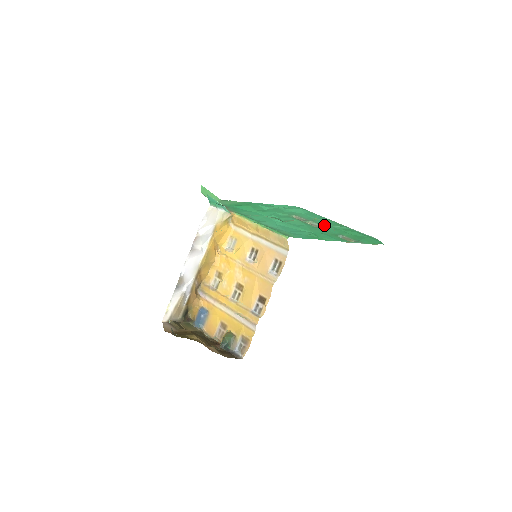
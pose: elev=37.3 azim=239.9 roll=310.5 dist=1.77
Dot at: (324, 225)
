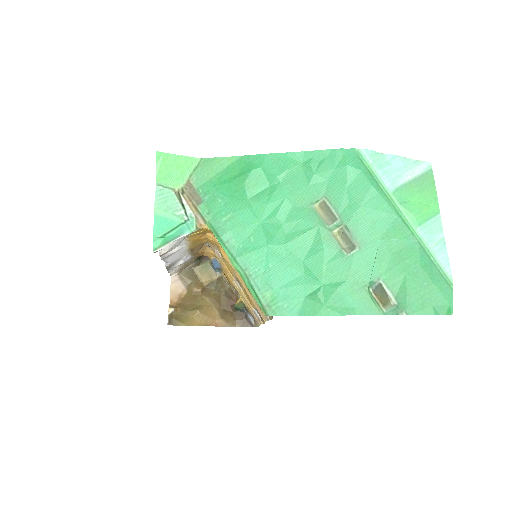
Dot at: (363, 240)
